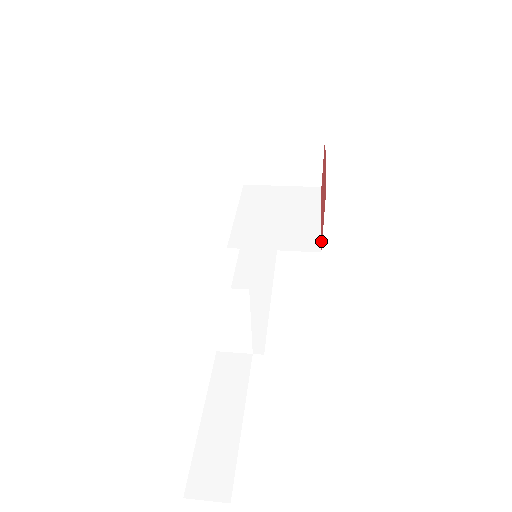
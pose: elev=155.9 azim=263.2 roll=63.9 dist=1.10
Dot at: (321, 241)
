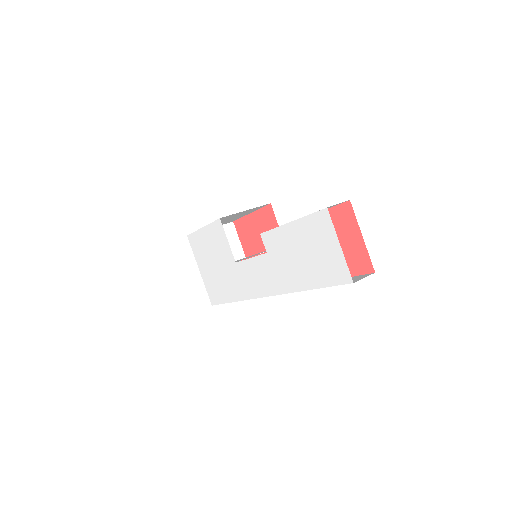
Dot at: occluded
